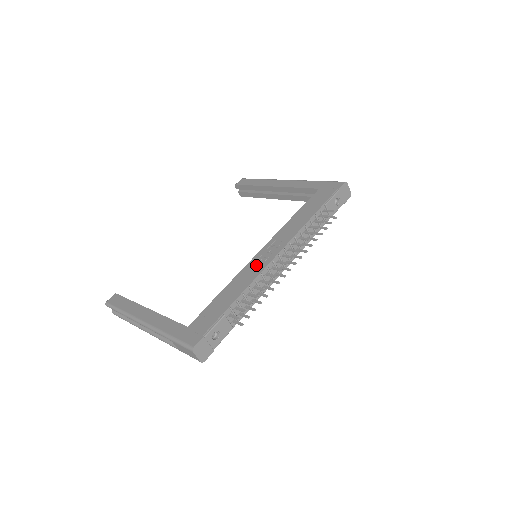
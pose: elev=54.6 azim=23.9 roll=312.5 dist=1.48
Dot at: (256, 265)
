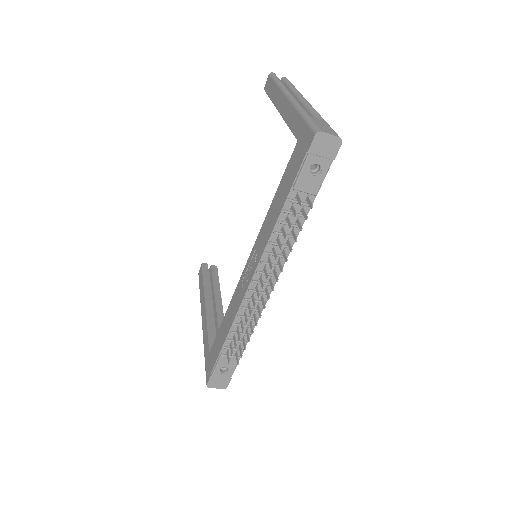
Dot at: (240, 290)
